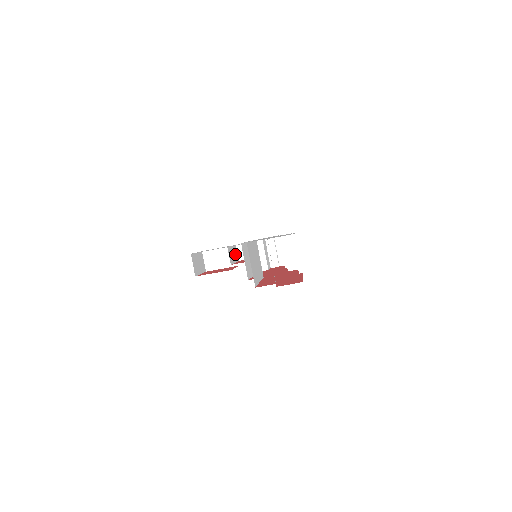
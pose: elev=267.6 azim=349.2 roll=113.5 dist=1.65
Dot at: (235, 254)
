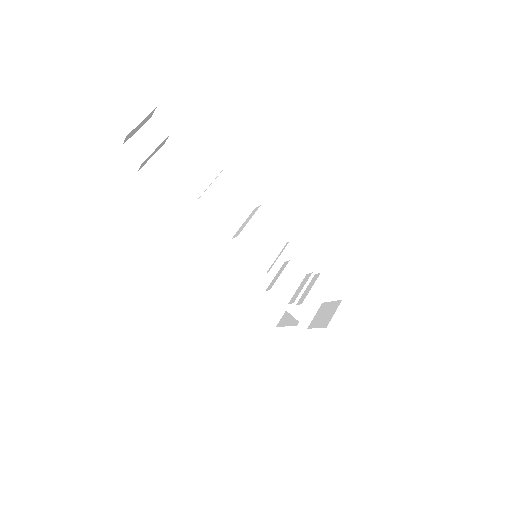
Dot at: occluded
